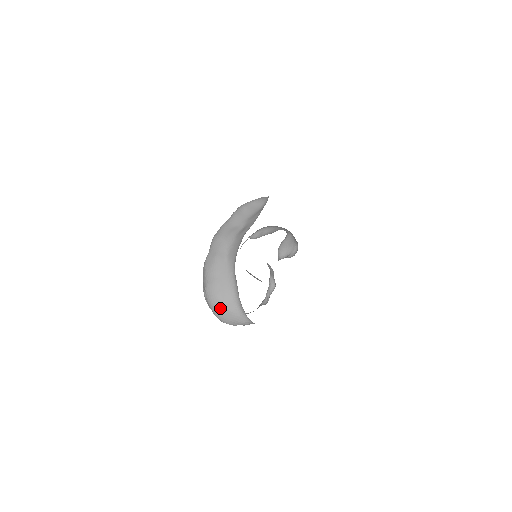
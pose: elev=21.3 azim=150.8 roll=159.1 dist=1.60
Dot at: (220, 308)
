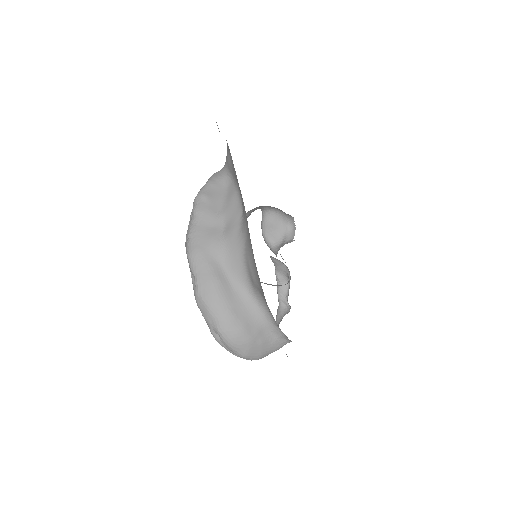
Dot at: (249, 345)
